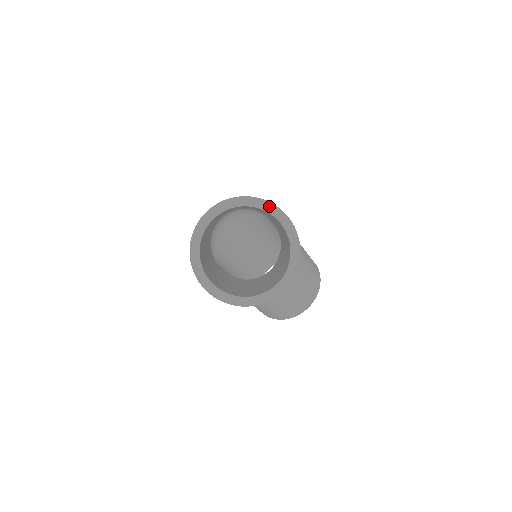
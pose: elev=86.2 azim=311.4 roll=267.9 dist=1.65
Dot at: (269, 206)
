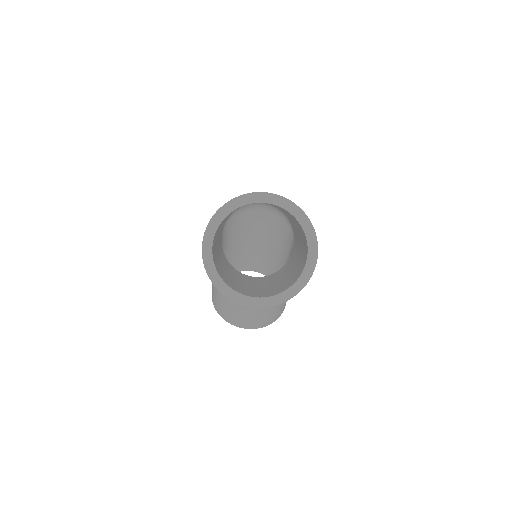
Dot at: (313, 237)
